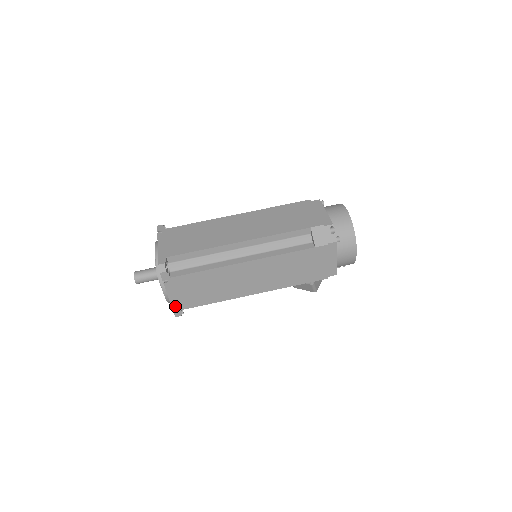
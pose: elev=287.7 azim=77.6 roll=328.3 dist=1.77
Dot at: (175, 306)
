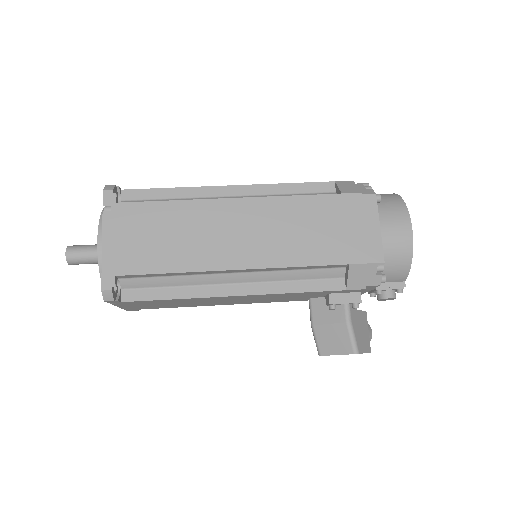
Dot at: (107, 264)
